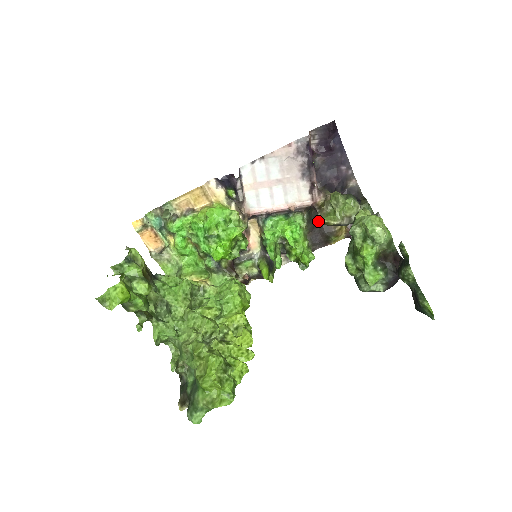
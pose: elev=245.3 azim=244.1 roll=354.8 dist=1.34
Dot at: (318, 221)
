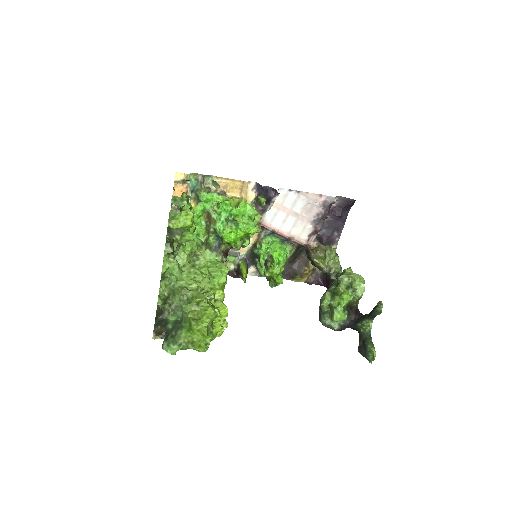
Dot at: (297, 259)
